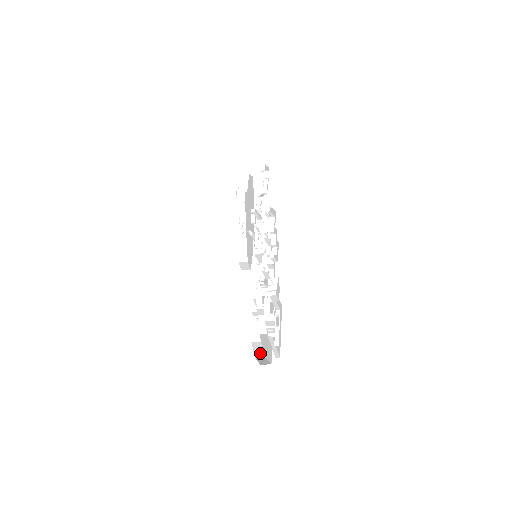
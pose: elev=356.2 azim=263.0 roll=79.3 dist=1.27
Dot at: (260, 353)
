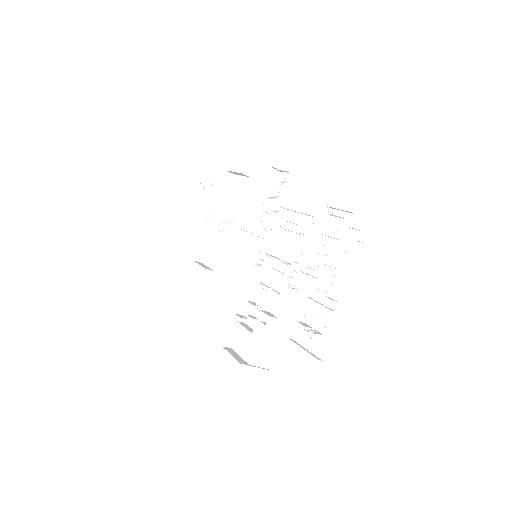
Dot at: (240, 359)
